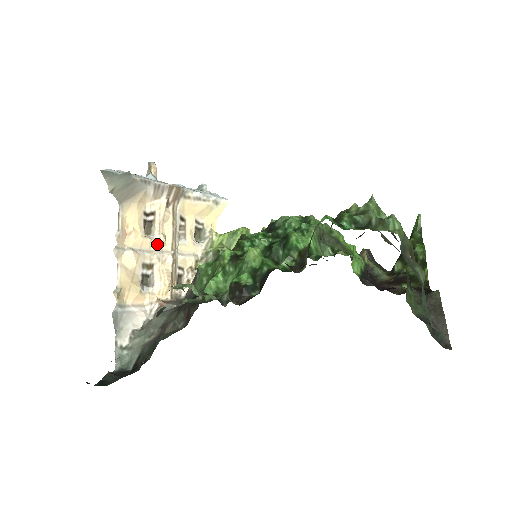
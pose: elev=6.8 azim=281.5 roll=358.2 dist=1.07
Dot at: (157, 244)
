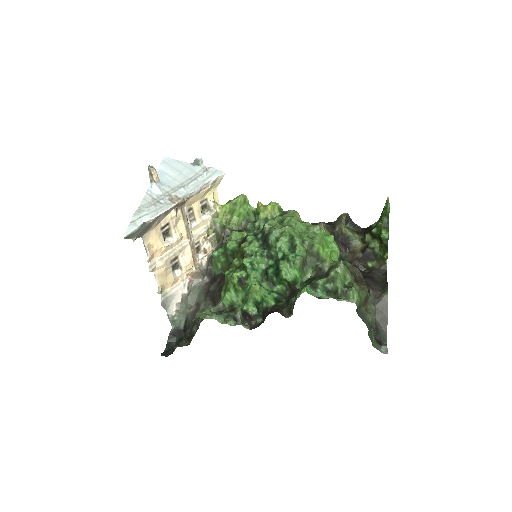
Dot at: (176, 242)
